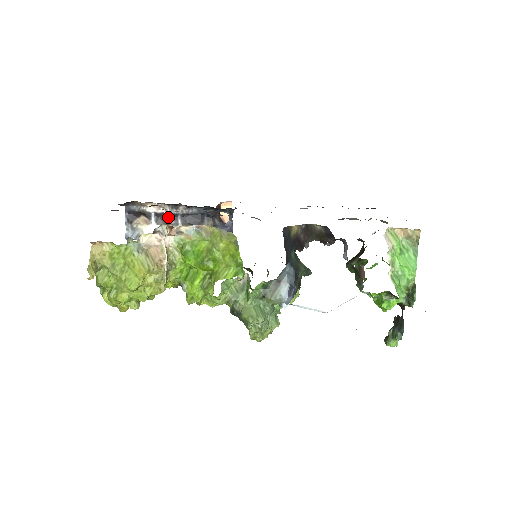
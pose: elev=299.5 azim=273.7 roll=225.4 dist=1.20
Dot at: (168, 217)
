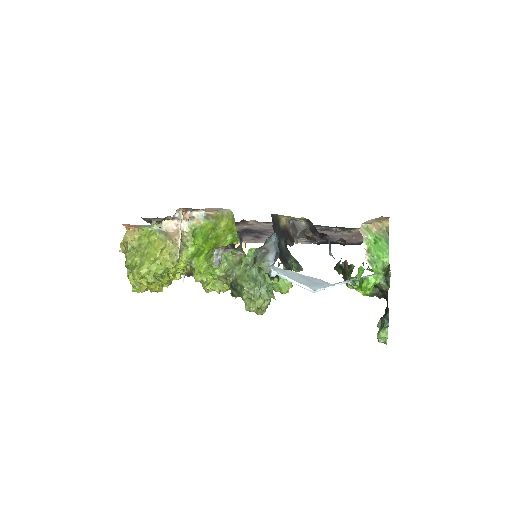
Dot at: occluded
